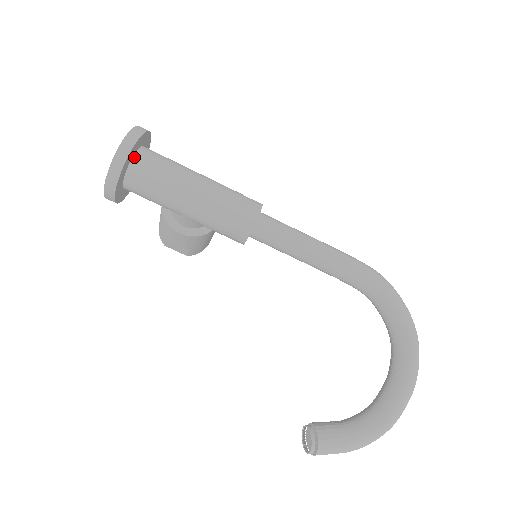
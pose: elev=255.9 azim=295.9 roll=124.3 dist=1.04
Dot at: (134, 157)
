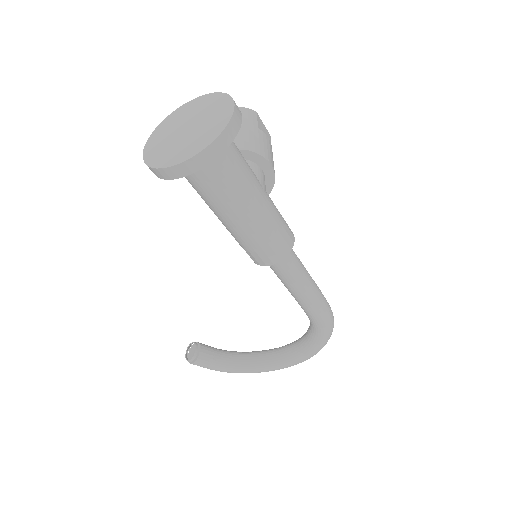
Dot at: occluded
